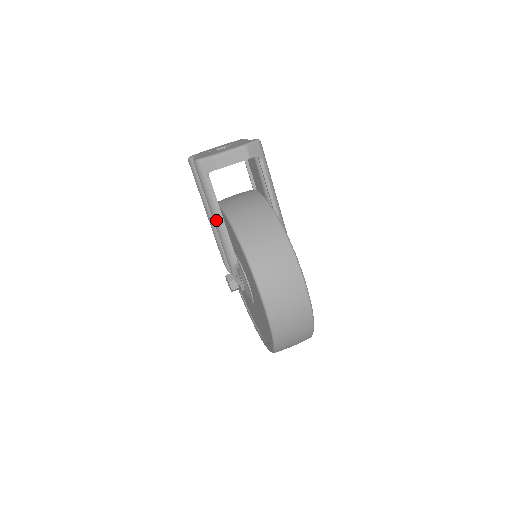
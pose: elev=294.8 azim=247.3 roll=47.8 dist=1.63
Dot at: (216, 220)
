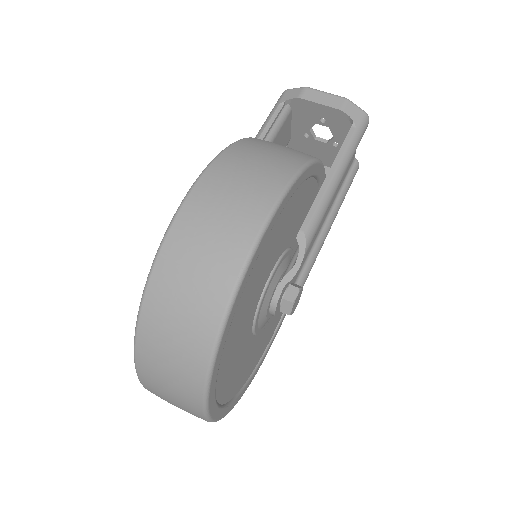
Dot at: occluded
